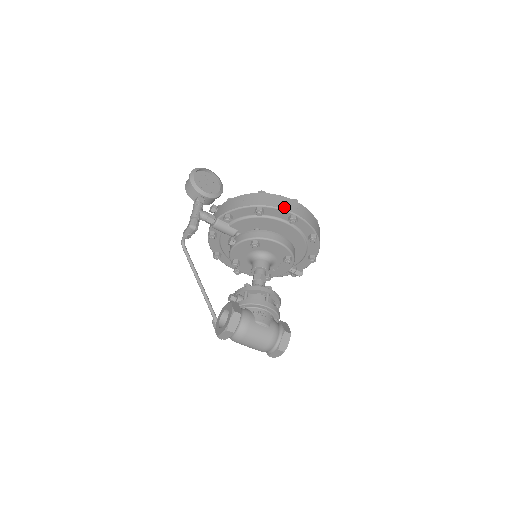
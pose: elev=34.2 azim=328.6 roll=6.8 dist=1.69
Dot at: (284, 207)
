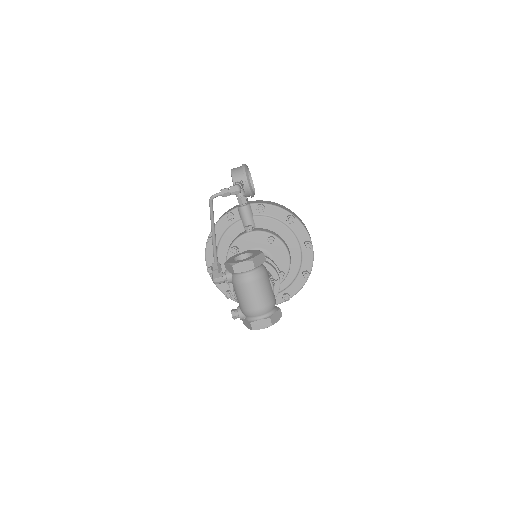
Dot at: occluded
